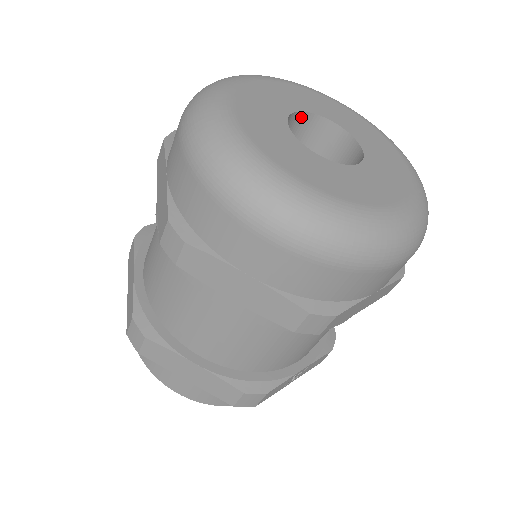
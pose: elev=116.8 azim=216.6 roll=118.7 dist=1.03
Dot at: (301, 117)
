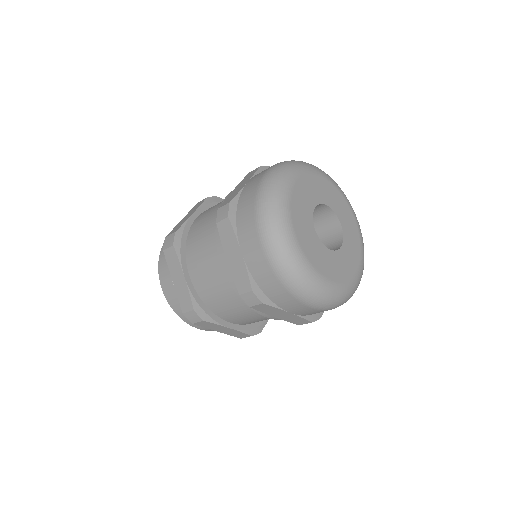
Dot at: occluded
